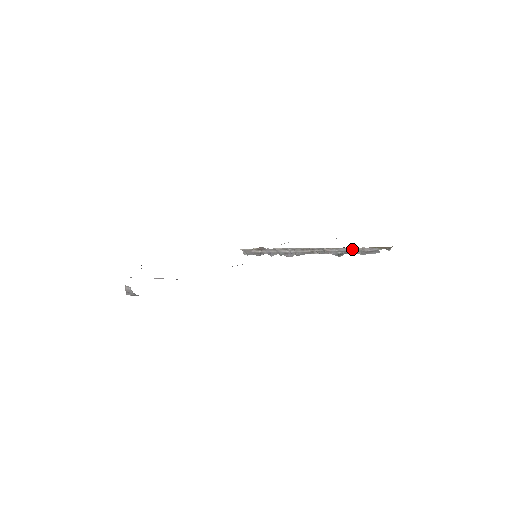
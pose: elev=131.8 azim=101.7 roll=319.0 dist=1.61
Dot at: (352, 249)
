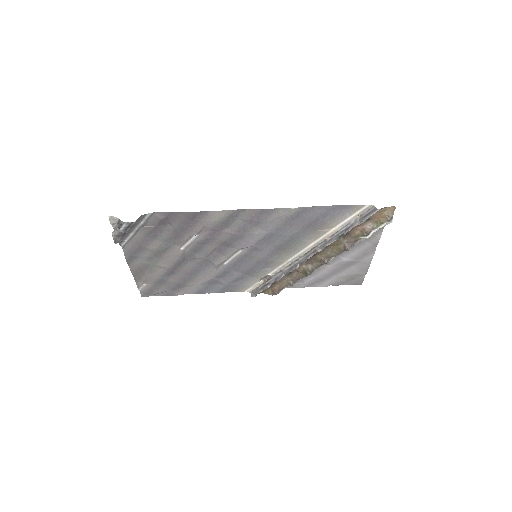
Dot at: (351, 222)
